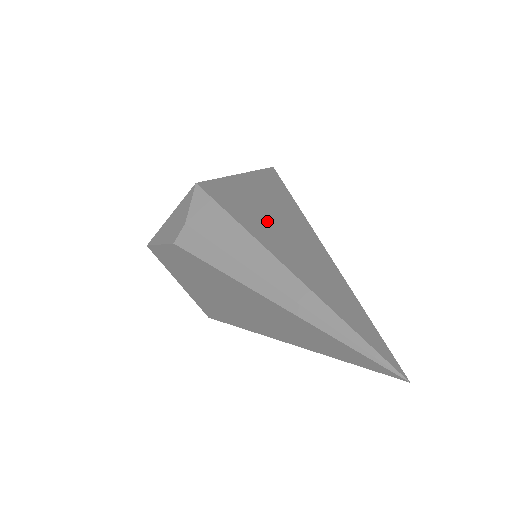
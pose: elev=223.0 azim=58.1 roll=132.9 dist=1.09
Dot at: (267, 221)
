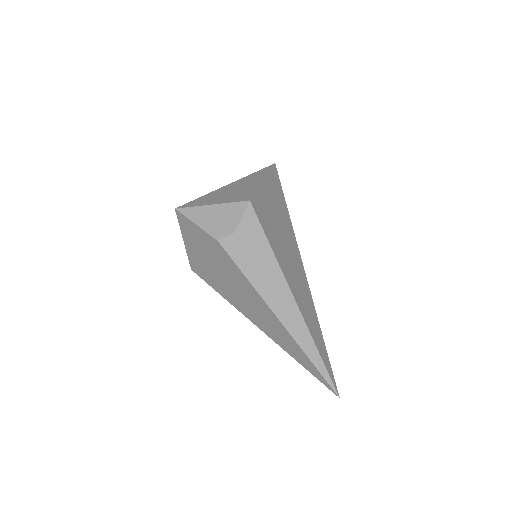
Dot at: (284, 251)
